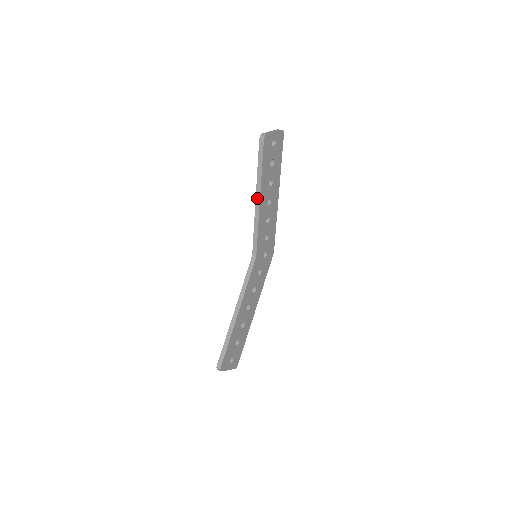
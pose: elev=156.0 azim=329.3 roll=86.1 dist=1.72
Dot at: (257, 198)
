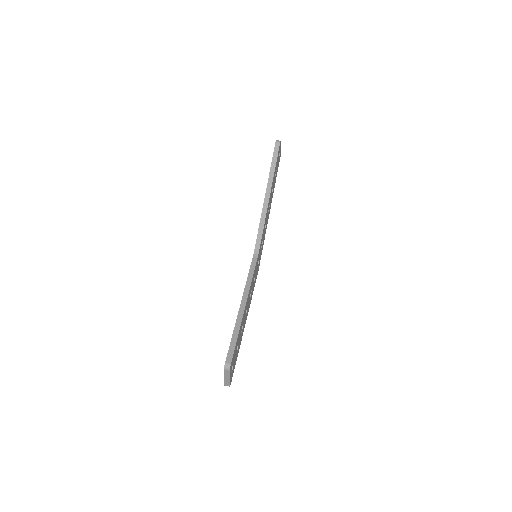
Dot at: (267, 194)
